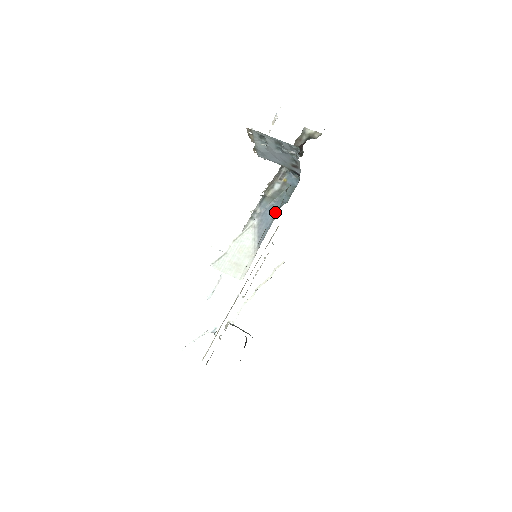
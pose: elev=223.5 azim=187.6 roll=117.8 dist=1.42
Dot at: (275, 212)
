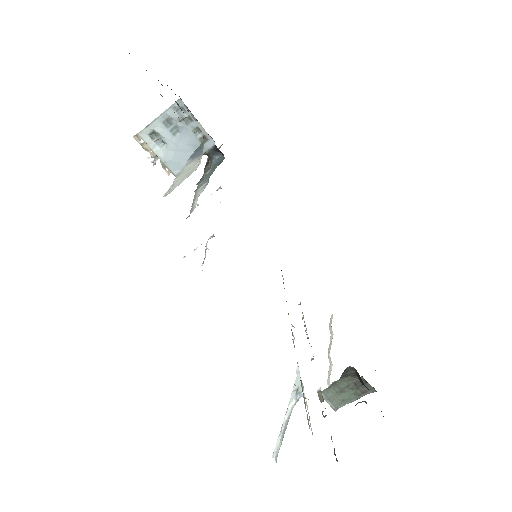
Dot at: (203, 146)
